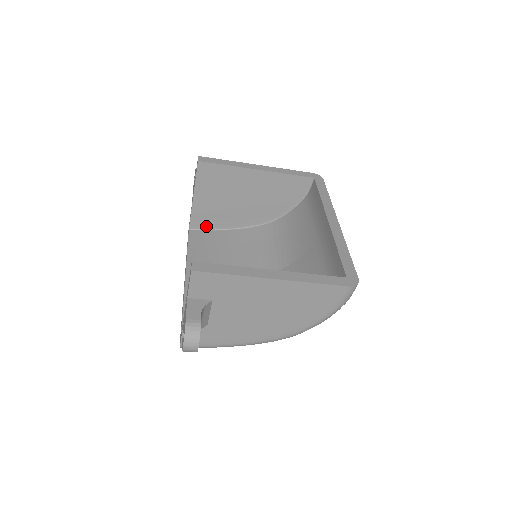
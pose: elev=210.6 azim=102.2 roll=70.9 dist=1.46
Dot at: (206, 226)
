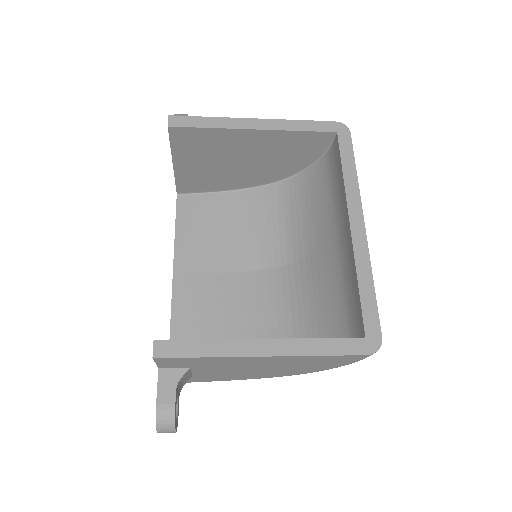
Dot at: (198, 189)
